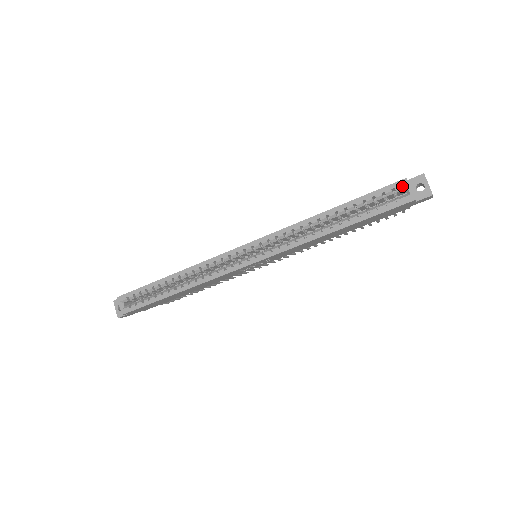
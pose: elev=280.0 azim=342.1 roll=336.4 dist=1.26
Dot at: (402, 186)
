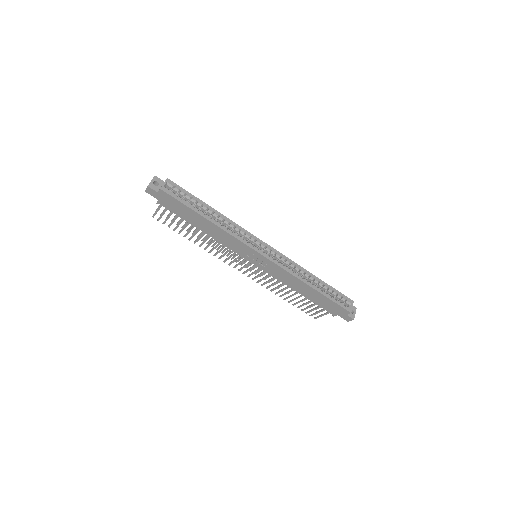
Dot at: (350, 302)
